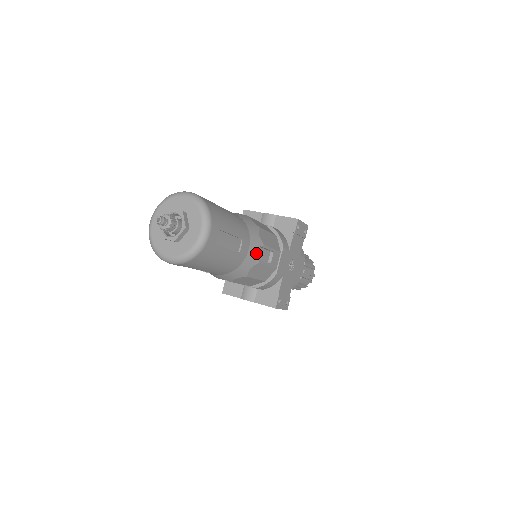
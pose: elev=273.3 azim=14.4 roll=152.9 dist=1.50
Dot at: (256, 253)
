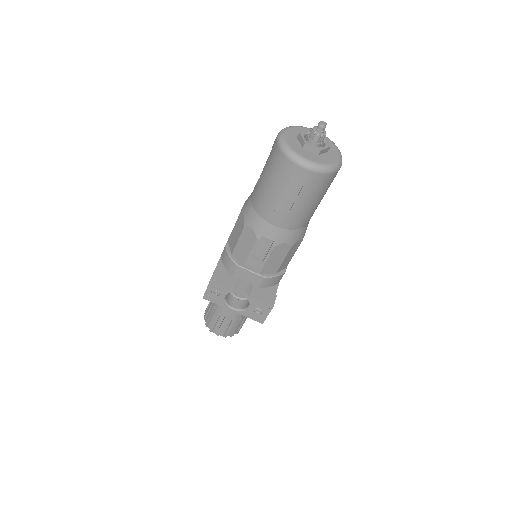
Dot at: (306, 229)
